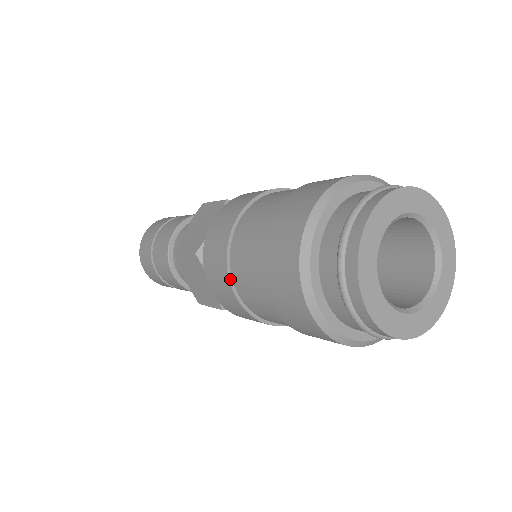
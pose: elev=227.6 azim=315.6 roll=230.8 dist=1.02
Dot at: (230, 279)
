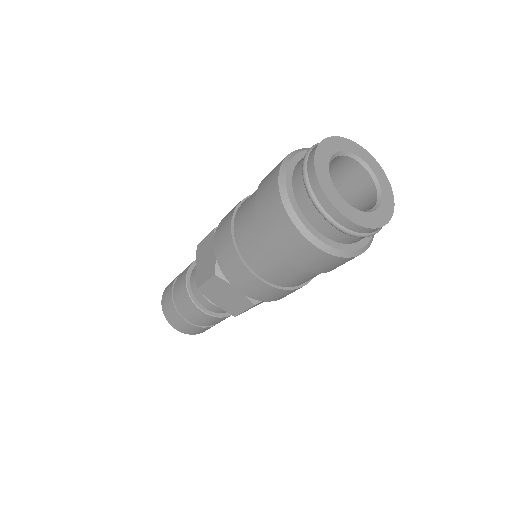
Dot at: (232, 220)
